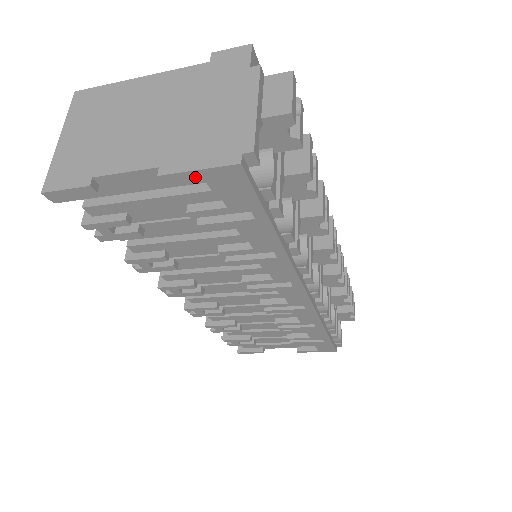
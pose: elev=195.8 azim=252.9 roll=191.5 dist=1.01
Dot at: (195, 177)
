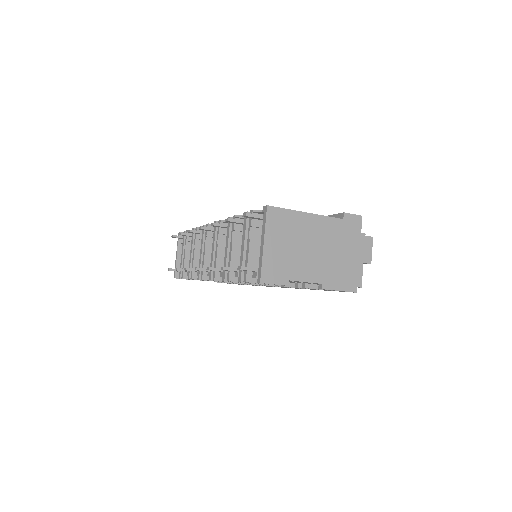
Dot at: (334, 290)
